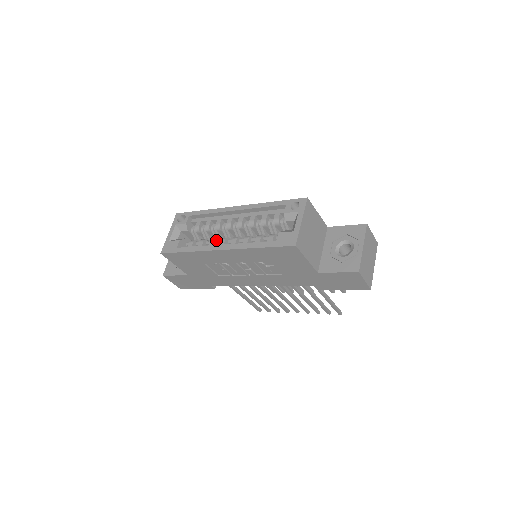
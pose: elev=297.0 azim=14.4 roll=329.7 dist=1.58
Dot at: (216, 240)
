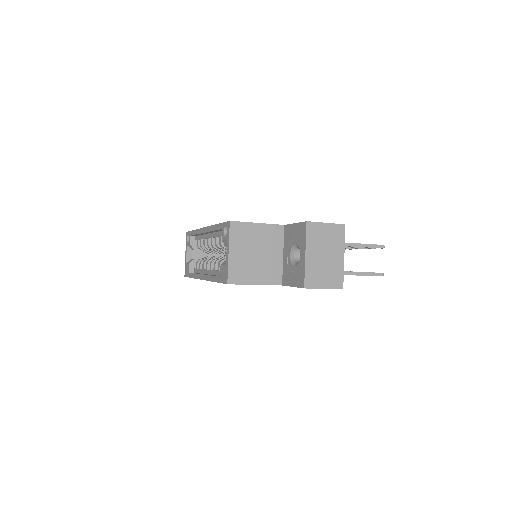
Dot at: occluded
